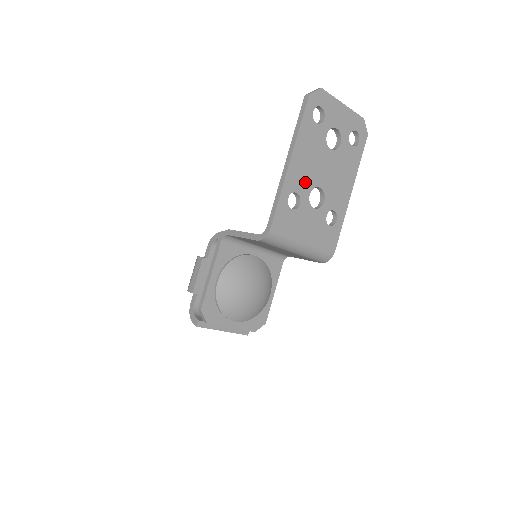
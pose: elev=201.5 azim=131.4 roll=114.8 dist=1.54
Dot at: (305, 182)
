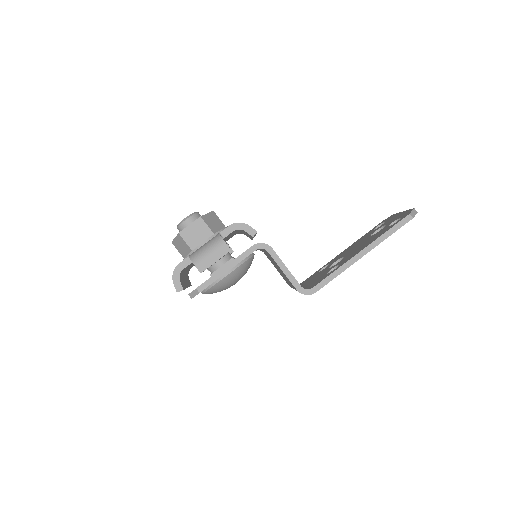
Dot at: occluded
